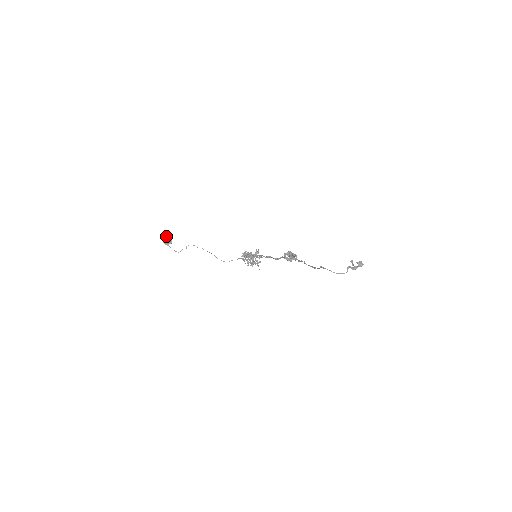
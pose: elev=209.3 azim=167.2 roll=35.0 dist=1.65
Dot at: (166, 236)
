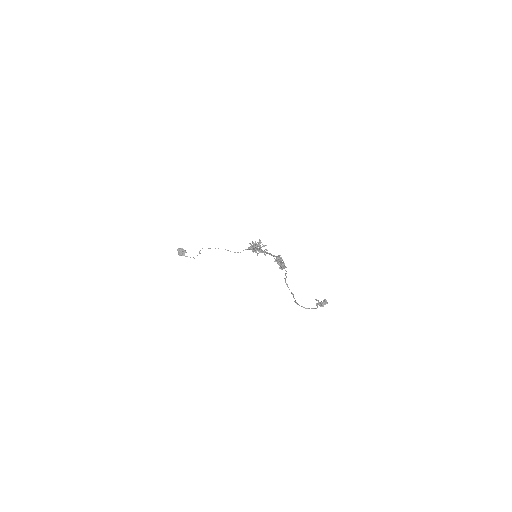
Dot at: (178, 250)
